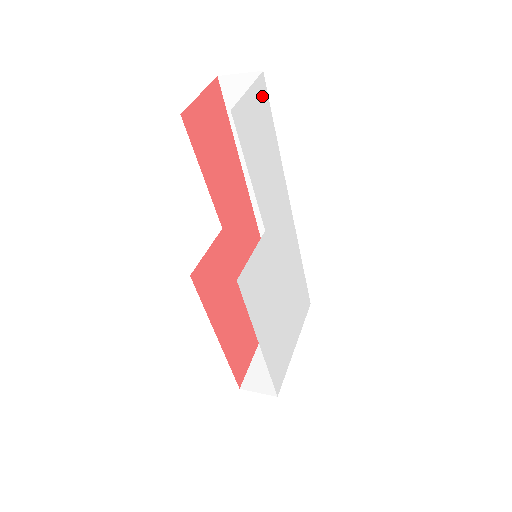
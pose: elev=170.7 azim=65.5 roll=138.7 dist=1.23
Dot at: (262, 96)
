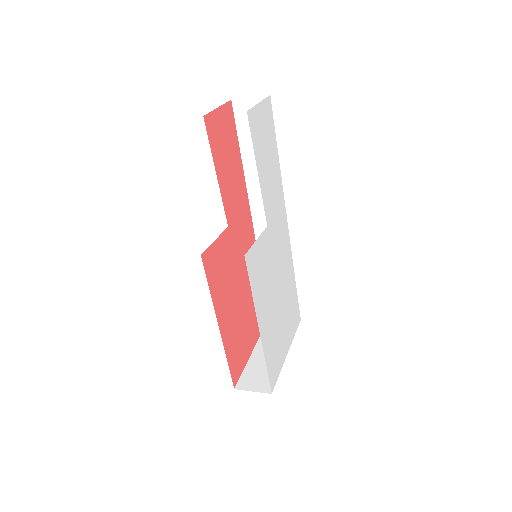
Dot at: (269, 114)
